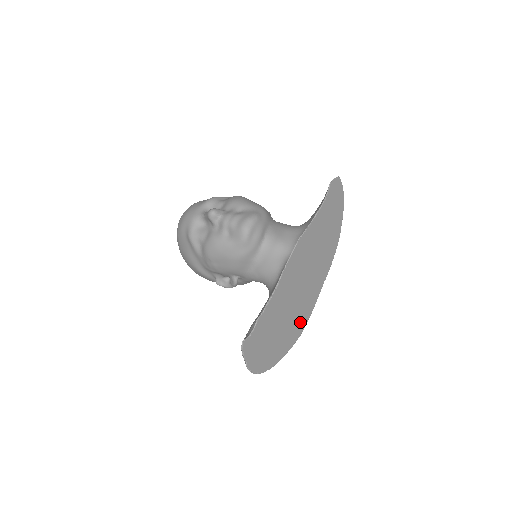
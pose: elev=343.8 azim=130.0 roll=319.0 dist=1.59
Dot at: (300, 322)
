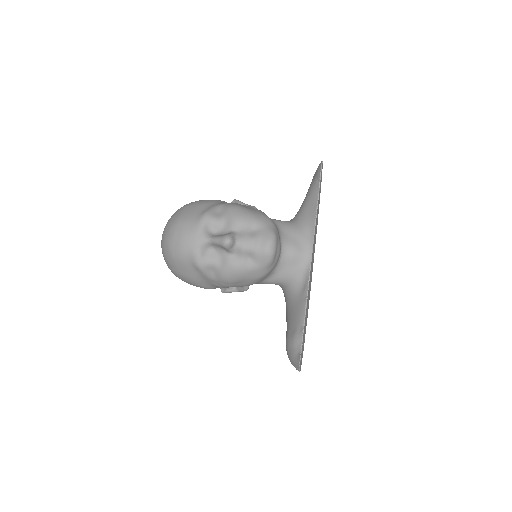
Dot at: occluded
